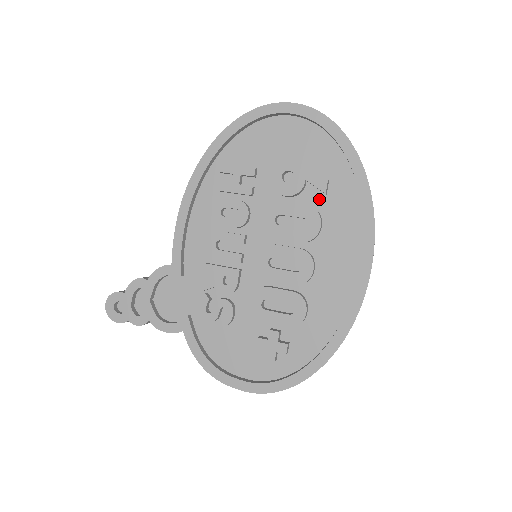
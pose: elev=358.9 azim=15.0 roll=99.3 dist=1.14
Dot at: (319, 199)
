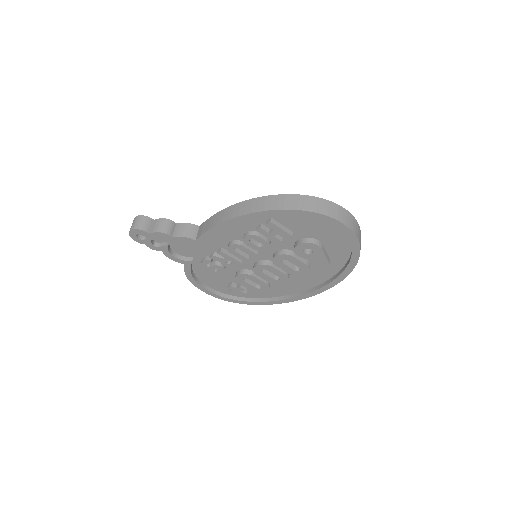
Dot at: (316, 261)
